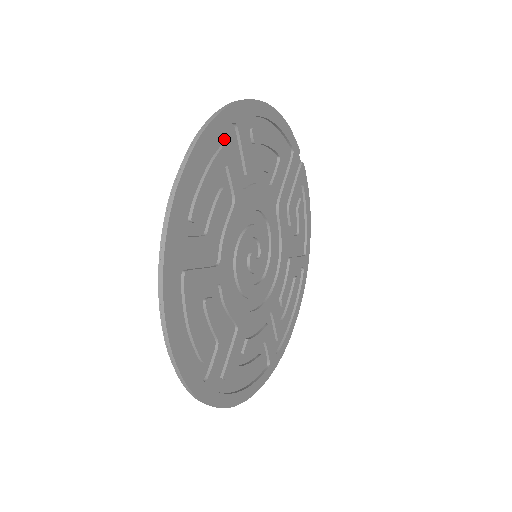
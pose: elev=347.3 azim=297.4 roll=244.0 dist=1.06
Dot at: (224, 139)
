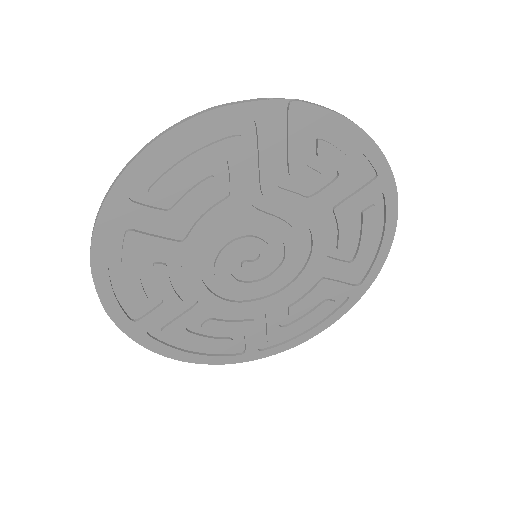
Dot at: (122, 235)
